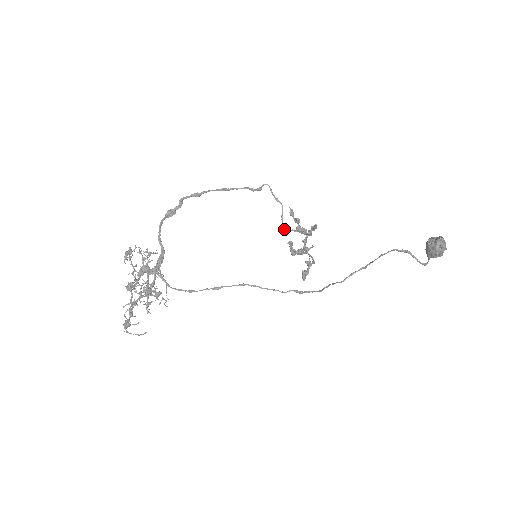
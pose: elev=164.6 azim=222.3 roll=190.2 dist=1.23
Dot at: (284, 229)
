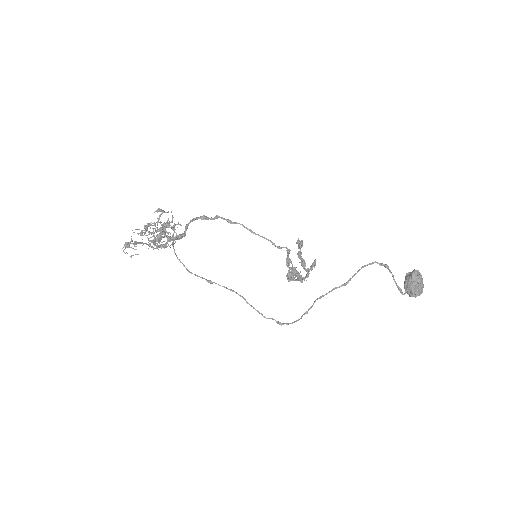
Dot at: (287, 278)
